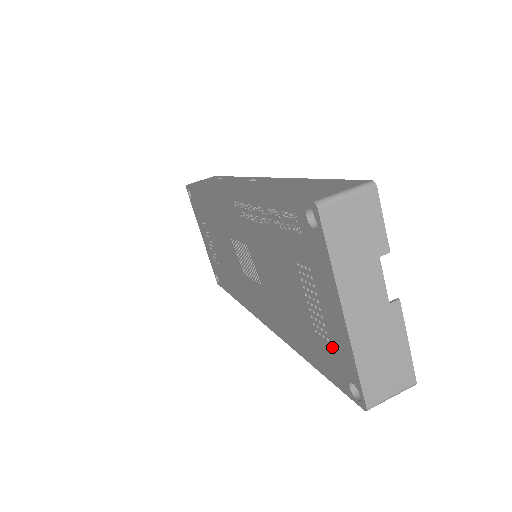
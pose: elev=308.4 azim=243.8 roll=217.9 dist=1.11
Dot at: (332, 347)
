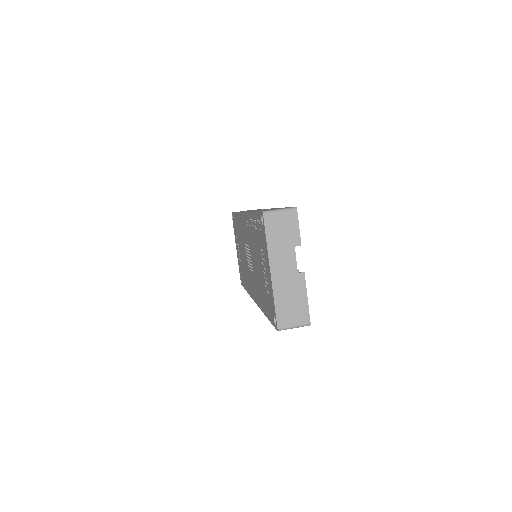
Dot at: (269, 296)
